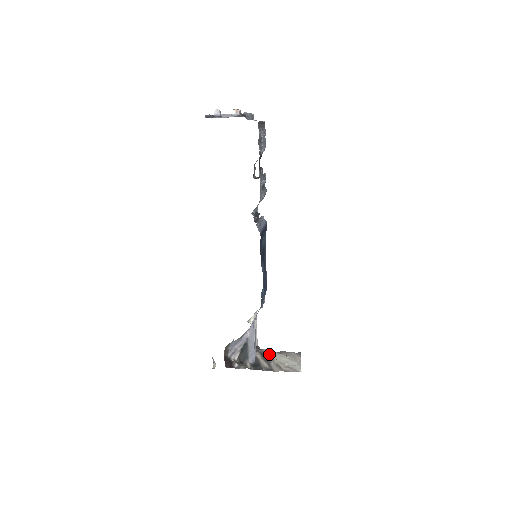
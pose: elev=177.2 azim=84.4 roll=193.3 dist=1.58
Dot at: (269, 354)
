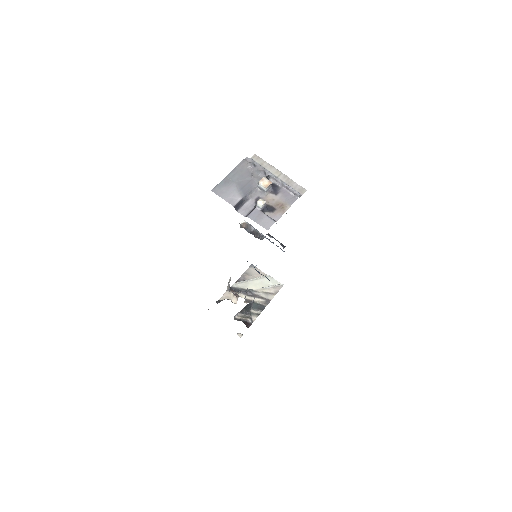
Dot at: (250, 290)
